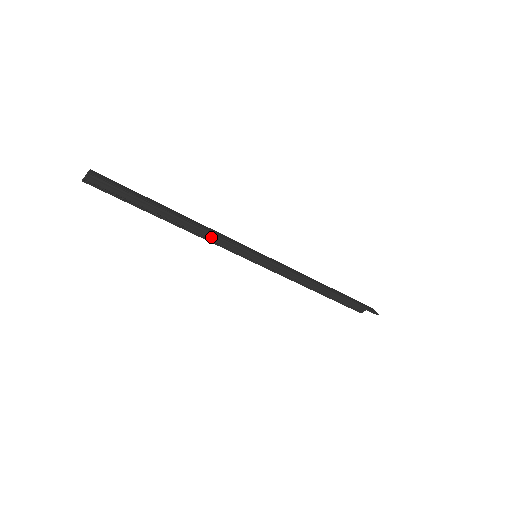
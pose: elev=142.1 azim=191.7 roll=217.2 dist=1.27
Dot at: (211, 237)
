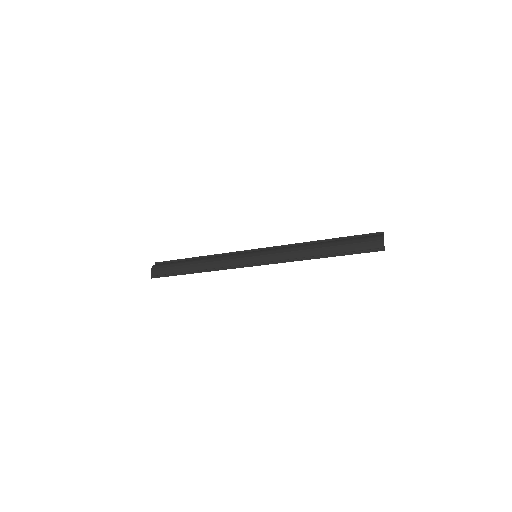
Dot at: (225, 256)
